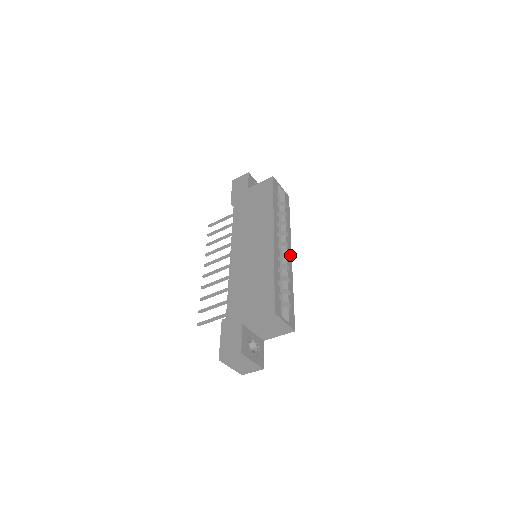
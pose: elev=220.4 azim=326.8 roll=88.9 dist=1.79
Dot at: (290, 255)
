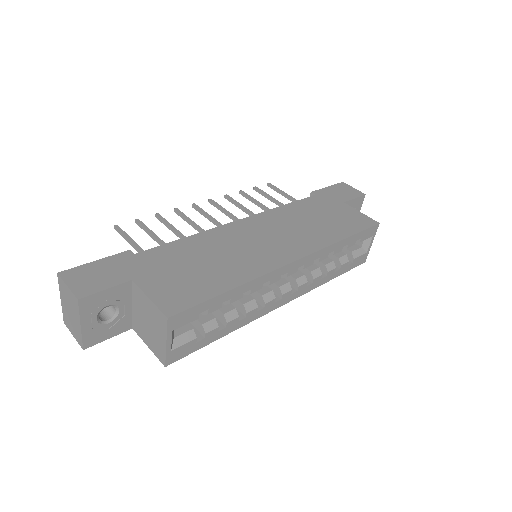
Dot at: (283, 302)
